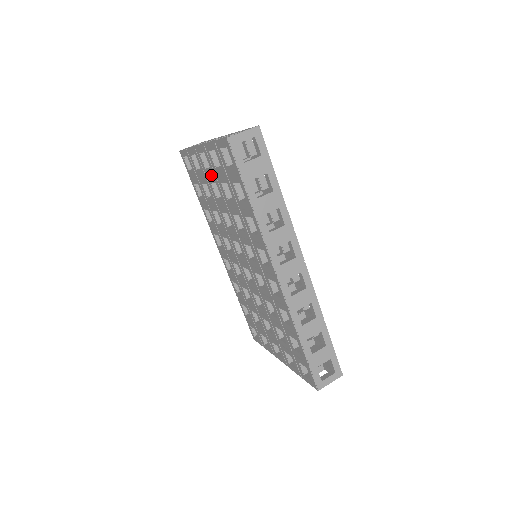
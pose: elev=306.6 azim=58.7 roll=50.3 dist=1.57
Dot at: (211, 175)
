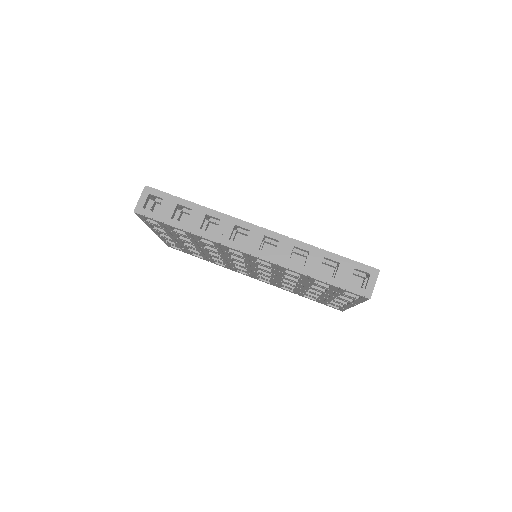
Dot at: (176, 240)
